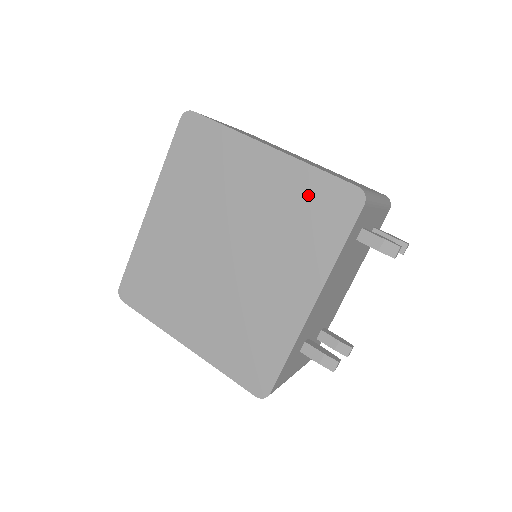
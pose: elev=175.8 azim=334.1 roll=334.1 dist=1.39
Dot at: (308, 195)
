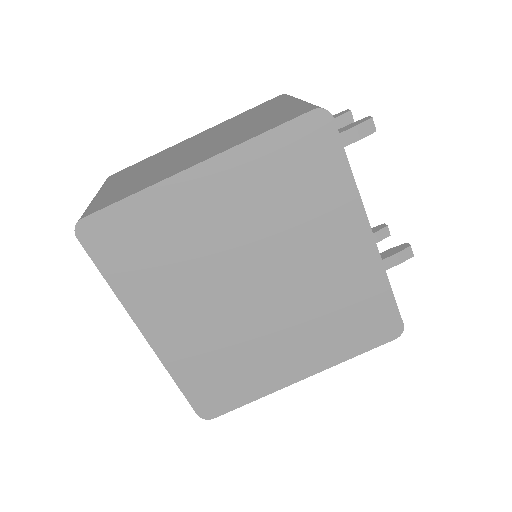
Dot at: (278, 164)
